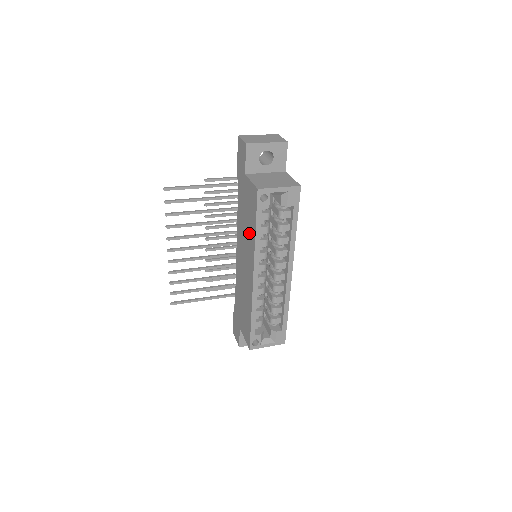
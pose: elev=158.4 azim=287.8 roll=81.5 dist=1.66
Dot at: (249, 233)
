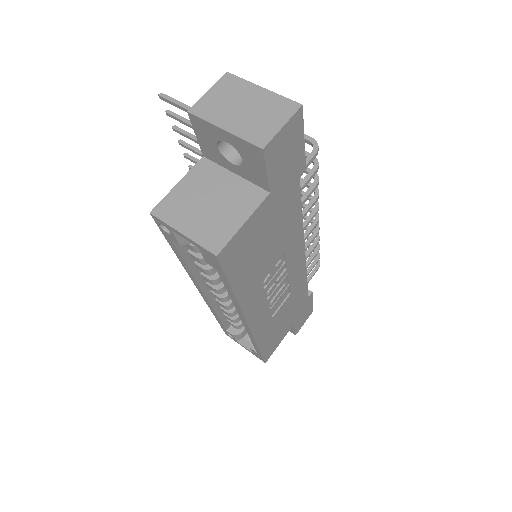
Dot at: occluded
